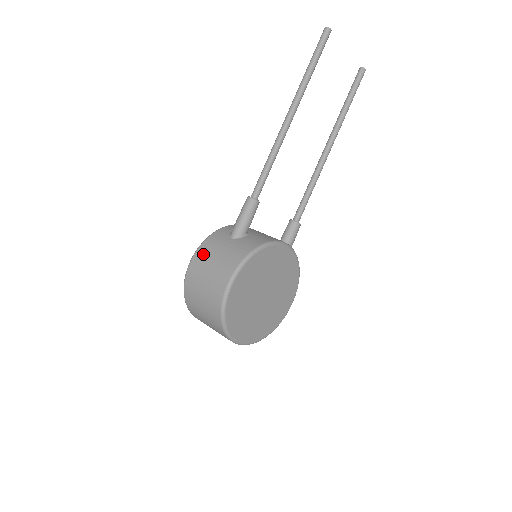
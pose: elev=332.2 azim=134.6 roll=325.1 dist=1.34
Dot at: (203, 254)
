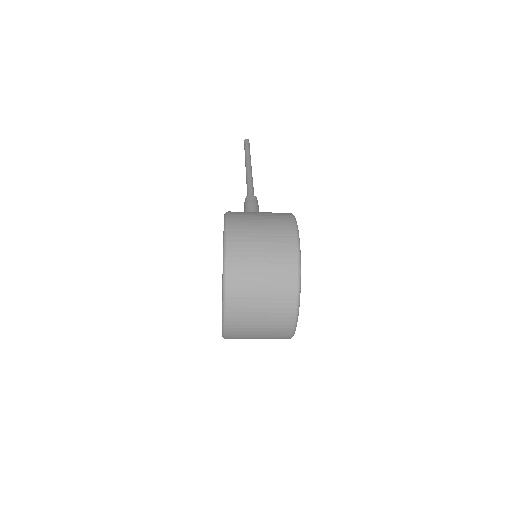
Dot at: (240, 213)
